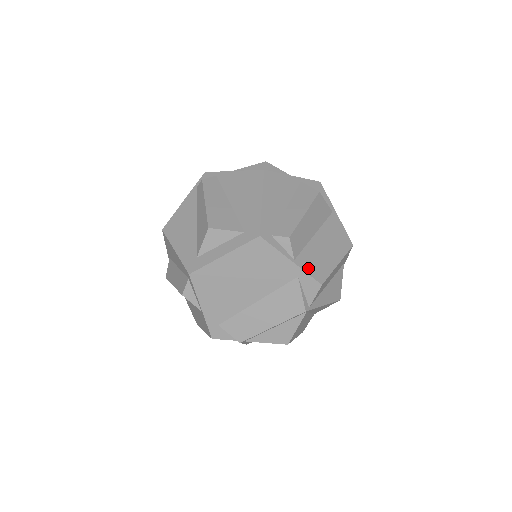
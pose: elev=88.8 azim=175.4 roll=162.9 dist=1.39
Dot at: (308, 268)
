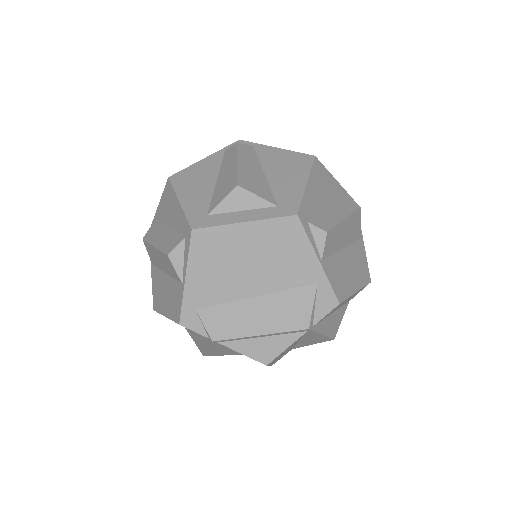
Dot at: (331, 278)
